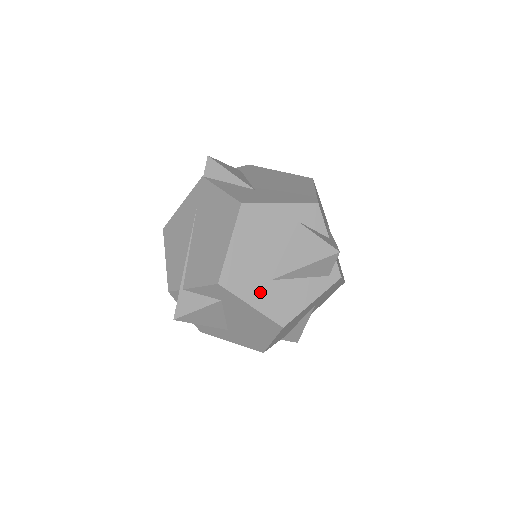
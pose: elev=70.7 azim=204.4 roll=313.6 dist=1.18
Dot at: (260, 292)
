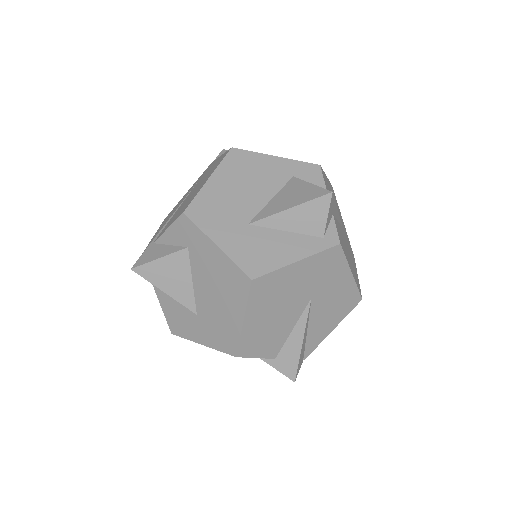
Dot at: (231, 233)
